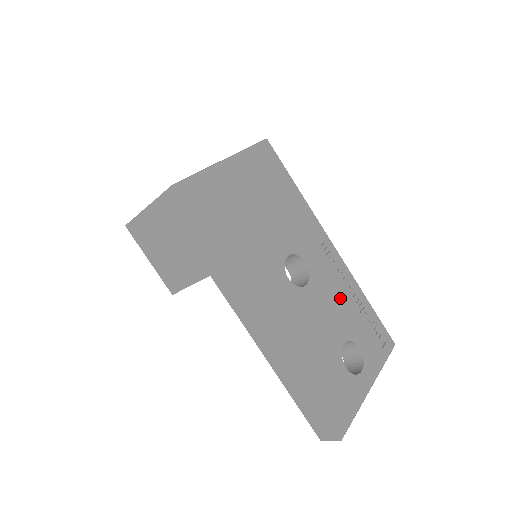
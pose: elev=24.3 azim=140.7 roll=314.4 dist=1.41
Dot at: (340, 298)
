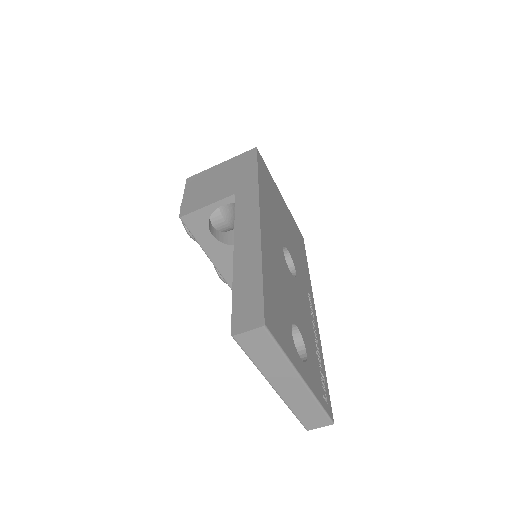
Dot at: (307, 320)
